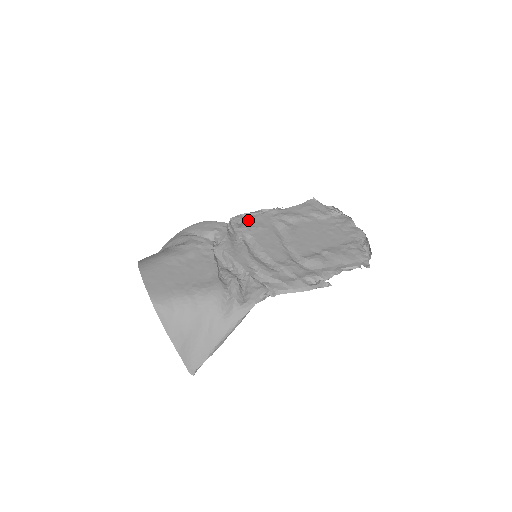
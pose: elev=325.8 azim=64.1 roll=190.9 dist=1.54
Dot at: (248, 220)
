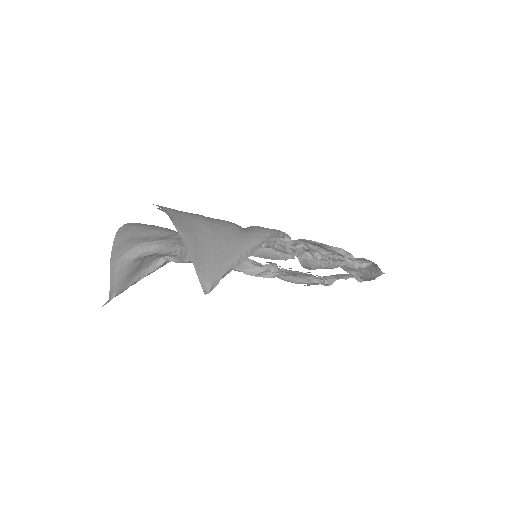
Dot at: occluded
